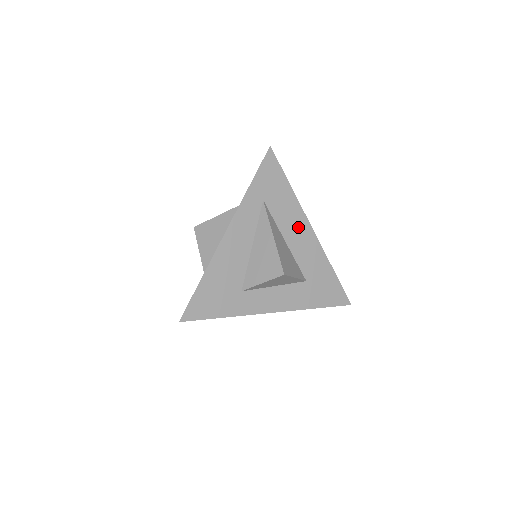
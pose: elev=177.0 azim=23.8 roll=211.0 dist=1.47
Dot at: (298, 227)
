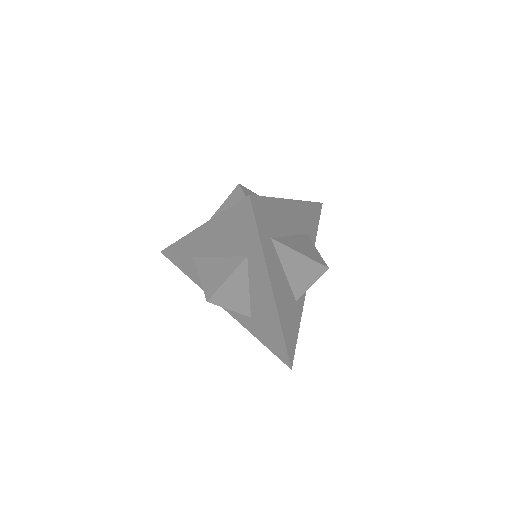
Dot at: (289, 214)
